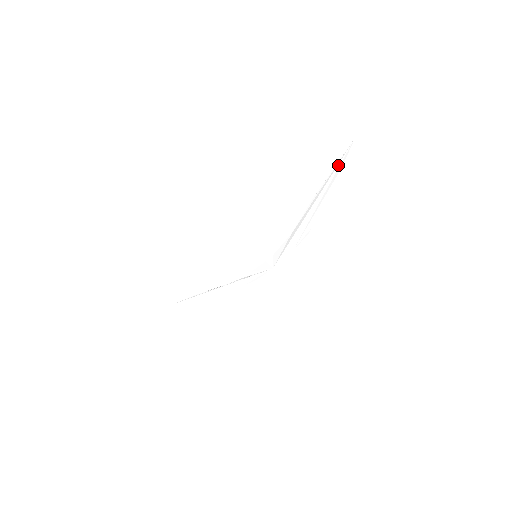
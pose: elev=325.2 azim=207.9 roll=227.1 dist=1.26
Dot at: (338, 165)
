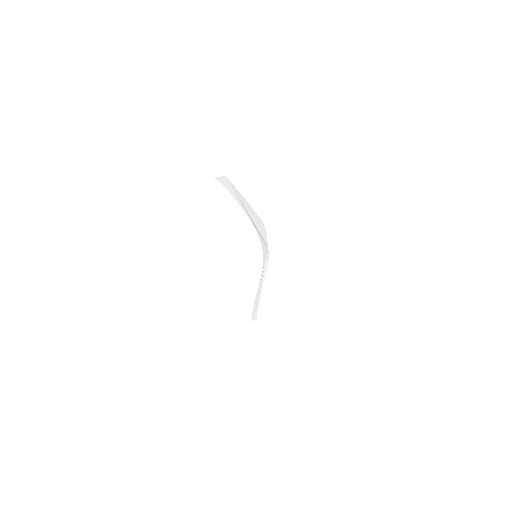
Dot at: (237, 194)
